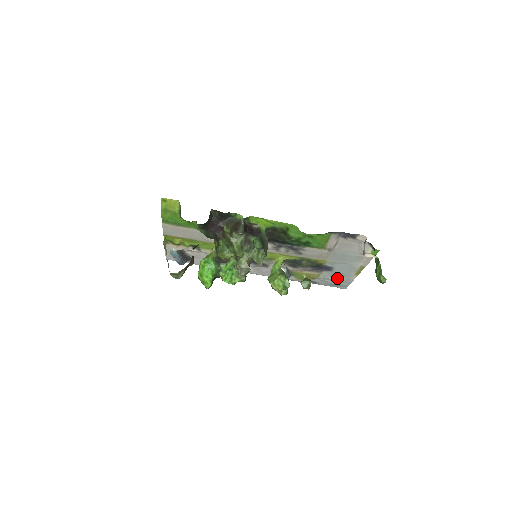
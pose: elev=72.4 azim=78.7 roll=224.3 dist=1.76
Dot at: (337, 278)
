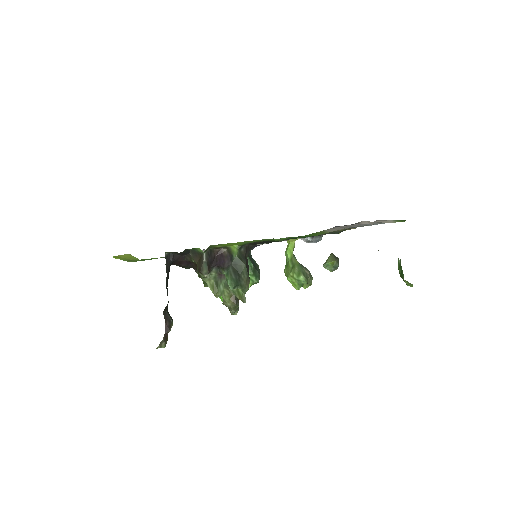
Dot at: (382, 223)
